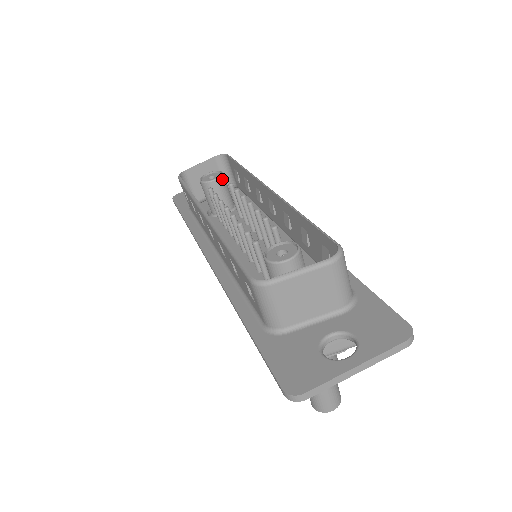
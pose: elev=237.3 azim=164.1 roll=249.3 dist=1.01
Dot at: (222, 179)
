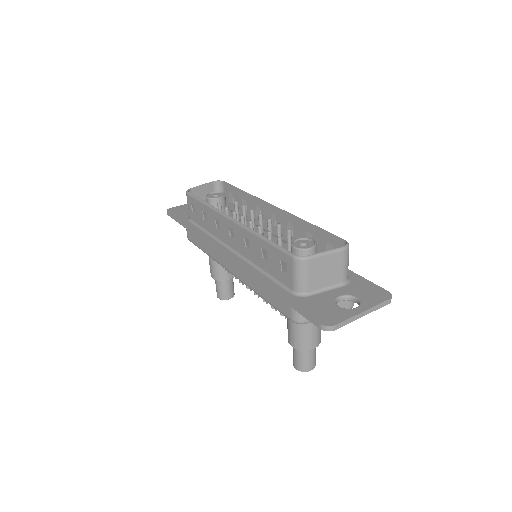
Dot at: (224, 198)
